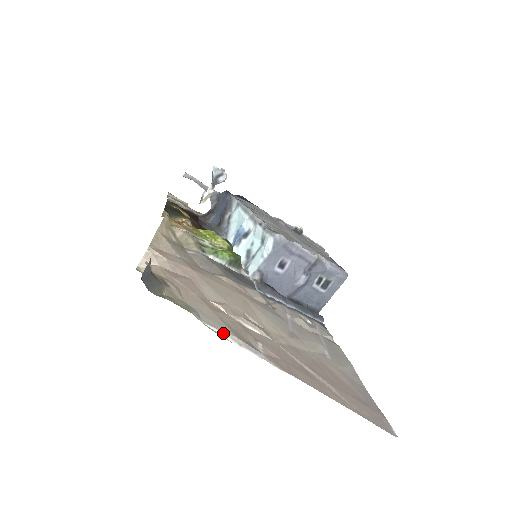
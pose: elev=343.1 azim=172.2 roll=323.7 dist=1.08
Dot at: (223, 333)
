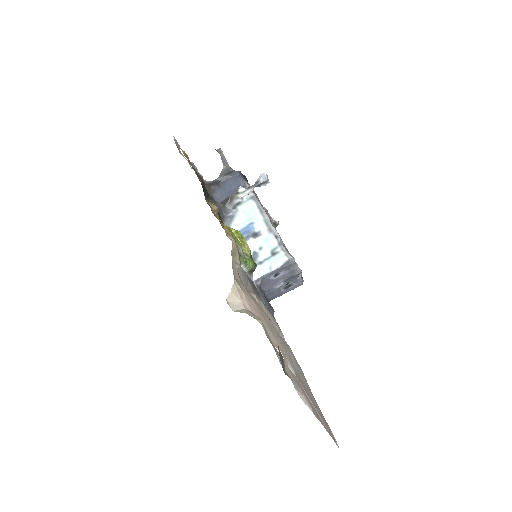
Dot at: (301, 395)
